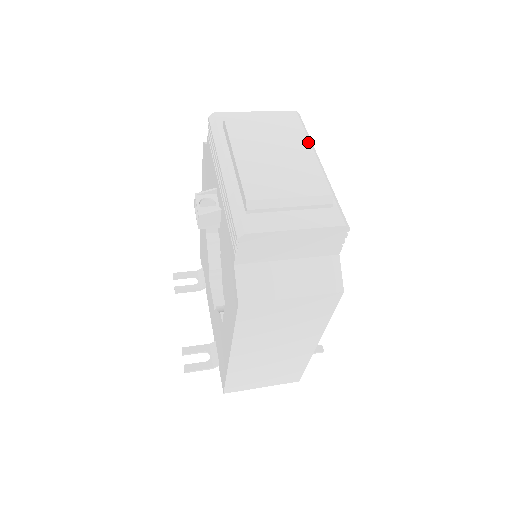
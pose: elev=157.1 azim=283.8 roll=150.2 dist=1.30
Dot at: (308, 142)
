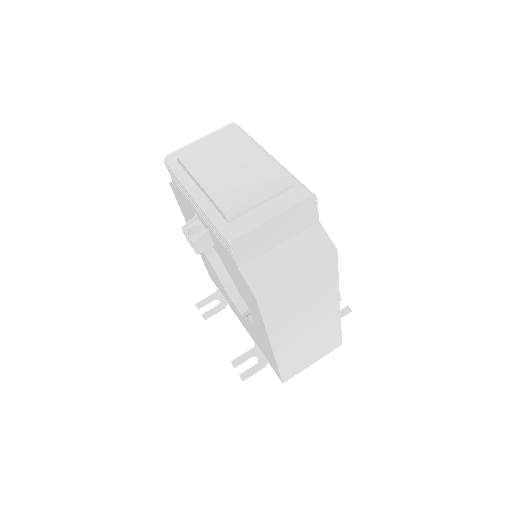
Dot at: (252, 143)
